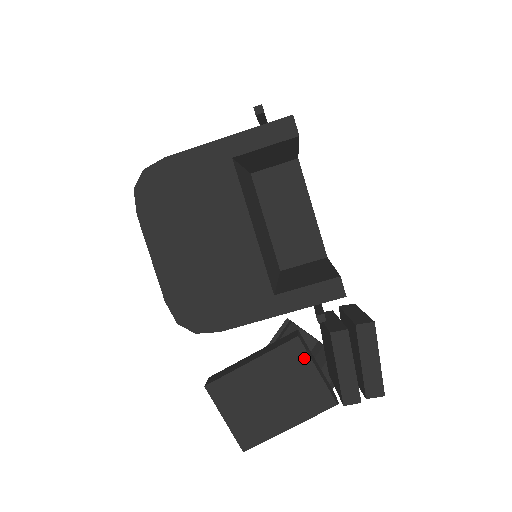
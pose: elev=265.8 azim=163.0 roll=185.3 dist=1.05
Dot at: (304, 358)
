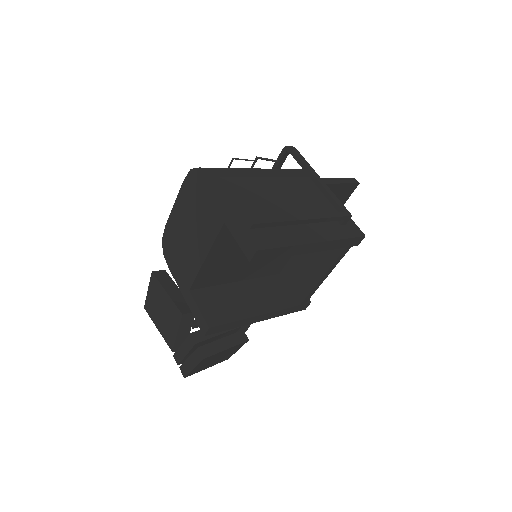
Dot at: (178, 323)
